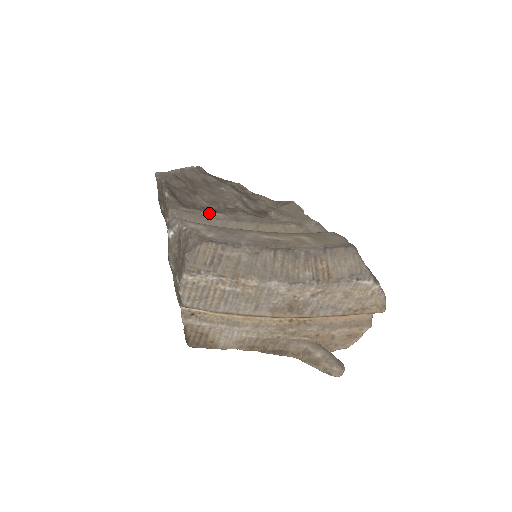
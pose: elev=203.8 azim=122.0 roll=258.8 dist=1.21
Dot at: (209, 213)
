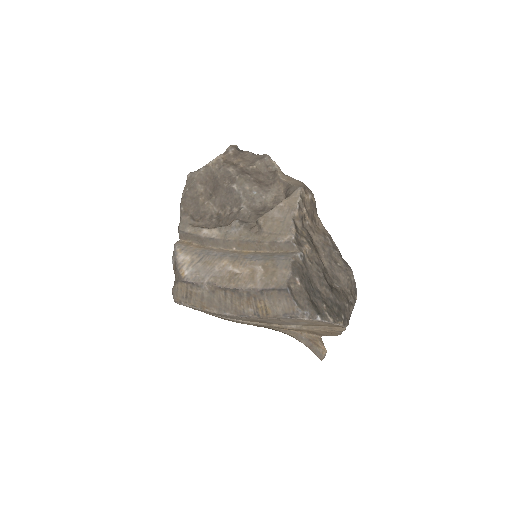
Dot at: (206, 231)
